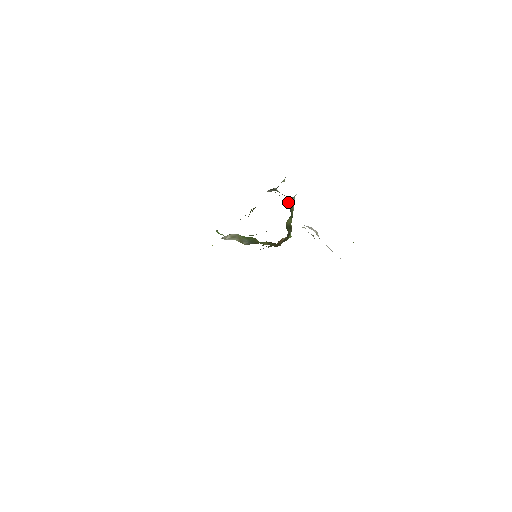
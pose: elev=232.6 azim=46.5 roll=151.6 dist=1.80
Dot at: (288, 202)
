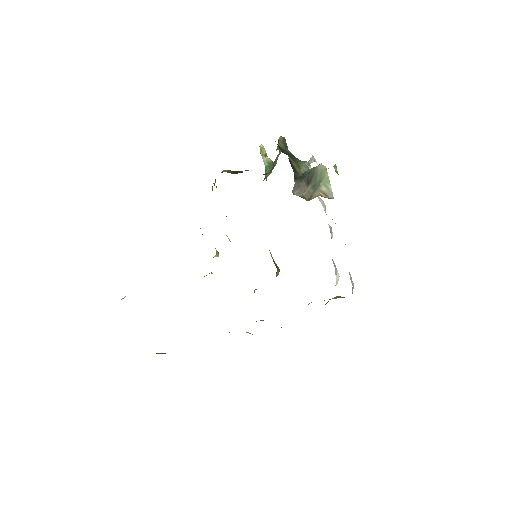
Dot at: occluded
